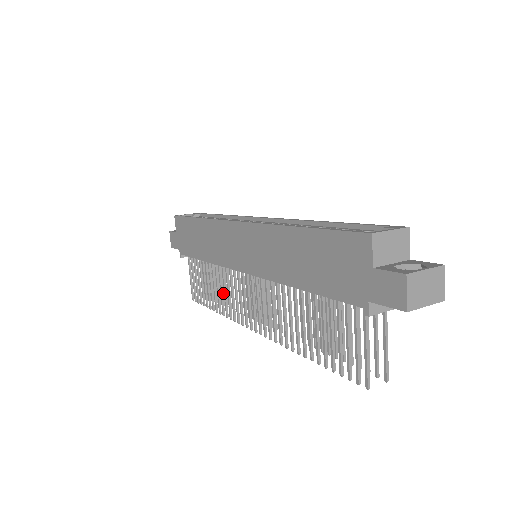
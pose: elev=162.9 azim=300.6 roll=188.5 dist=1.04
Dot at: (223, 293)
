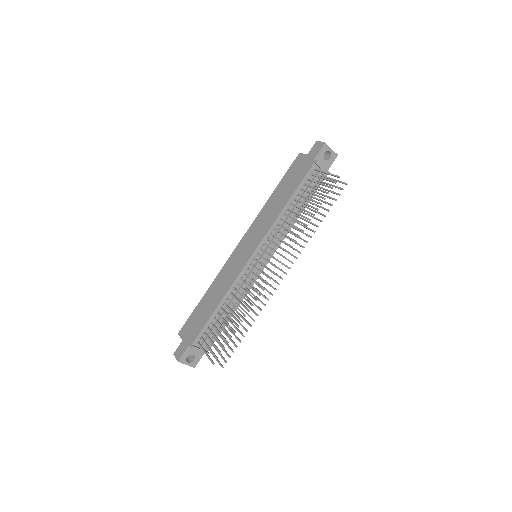
Dot at: (239, 331)
